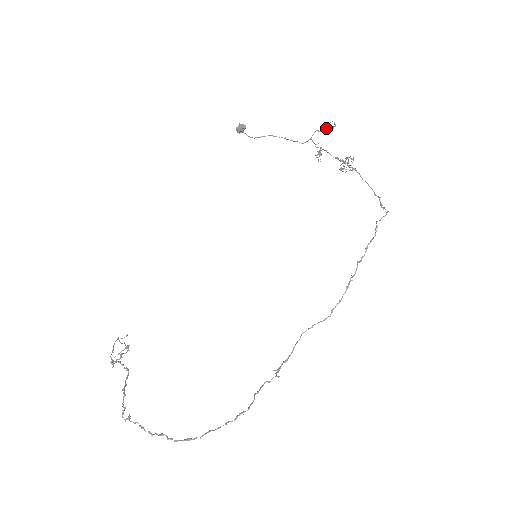
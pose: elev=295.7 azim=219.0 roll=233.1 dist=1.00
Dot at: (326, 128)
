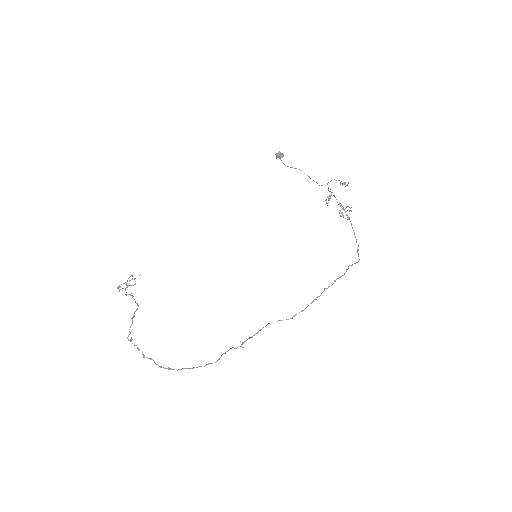
Dot at: (341, 183)
